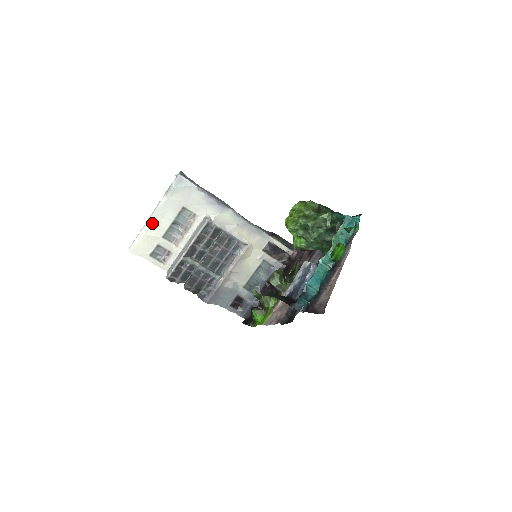
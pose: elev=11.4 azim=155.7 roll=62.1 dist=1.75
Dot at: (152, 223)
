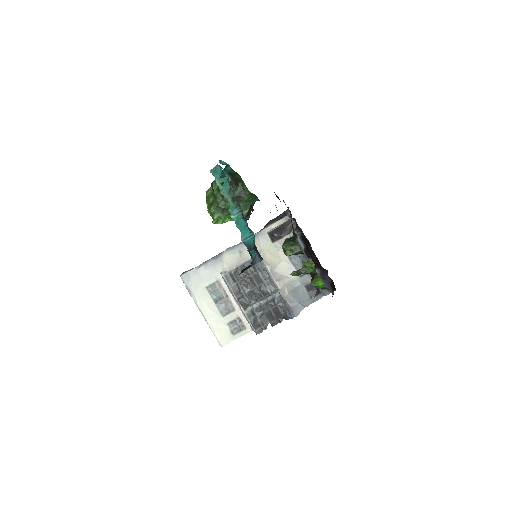
Dot at: (208, 317)
